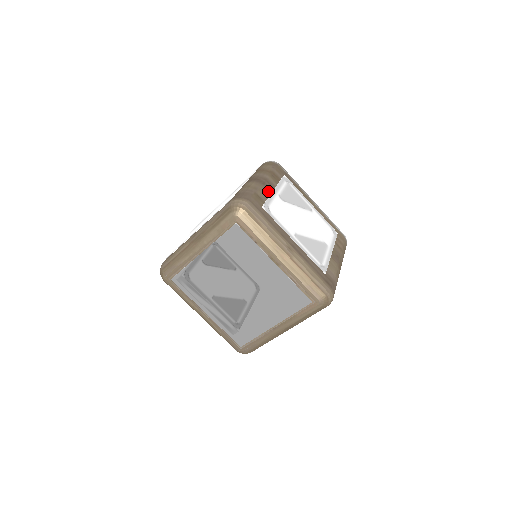
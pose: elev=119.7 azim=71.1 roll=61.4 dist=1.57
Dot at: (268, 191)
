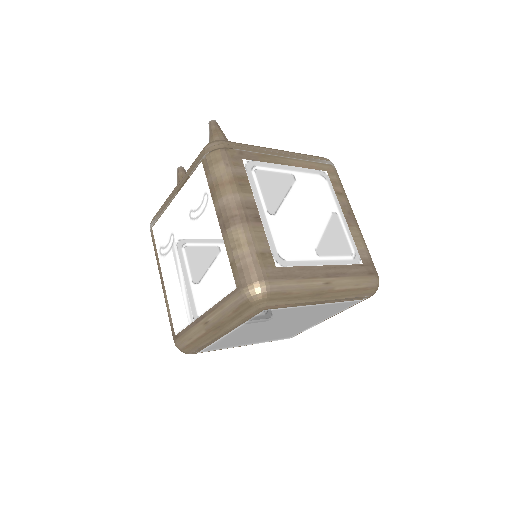
Dot at: (258, 225)
